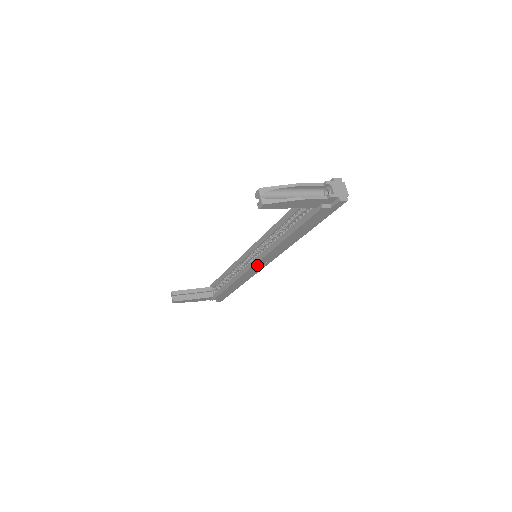
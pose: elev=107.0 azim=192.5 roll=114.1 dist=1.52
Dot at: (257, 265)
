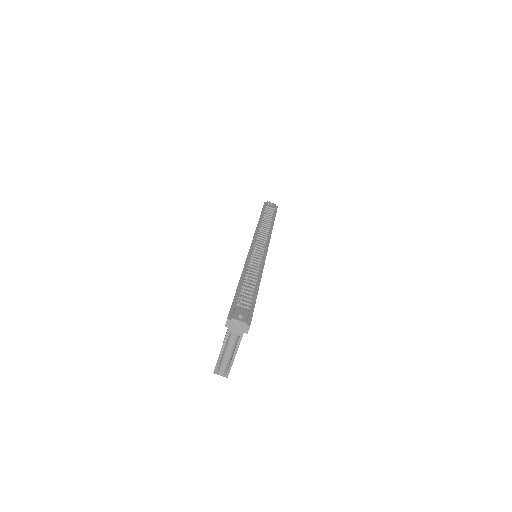
Dot at: occluded
